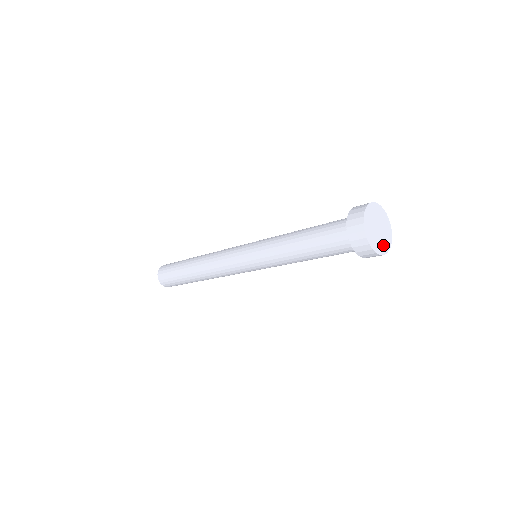
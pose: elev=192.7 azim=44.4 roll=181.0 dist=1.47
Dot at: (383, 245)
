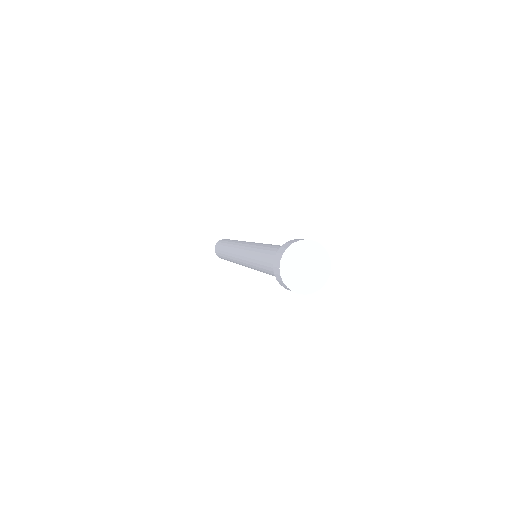
Dot at: (300, 284)
